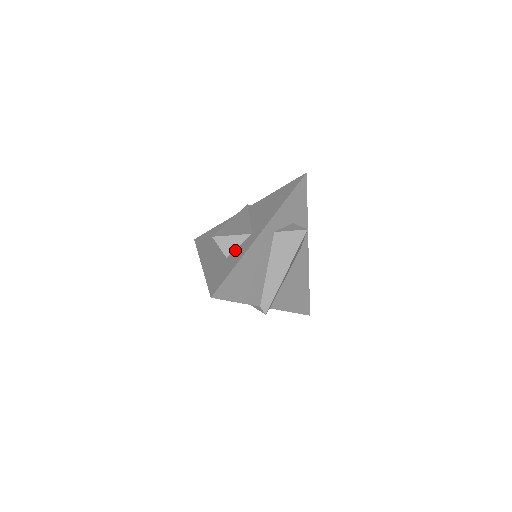
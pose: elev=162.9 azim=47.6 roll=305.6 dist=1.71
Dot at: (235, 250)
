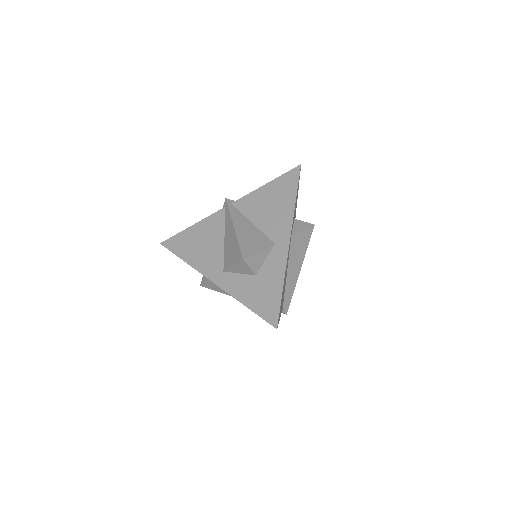
Dot at: (264, 266)
